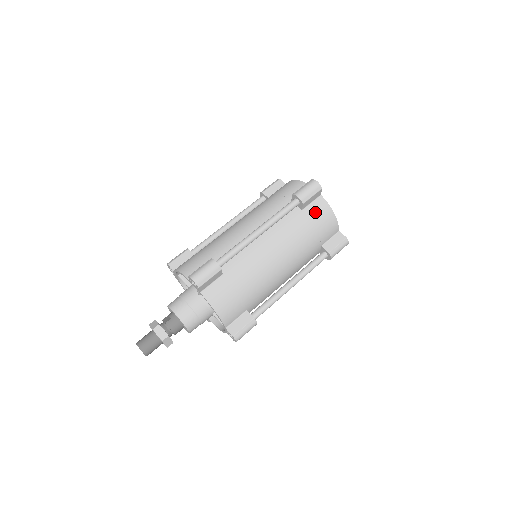
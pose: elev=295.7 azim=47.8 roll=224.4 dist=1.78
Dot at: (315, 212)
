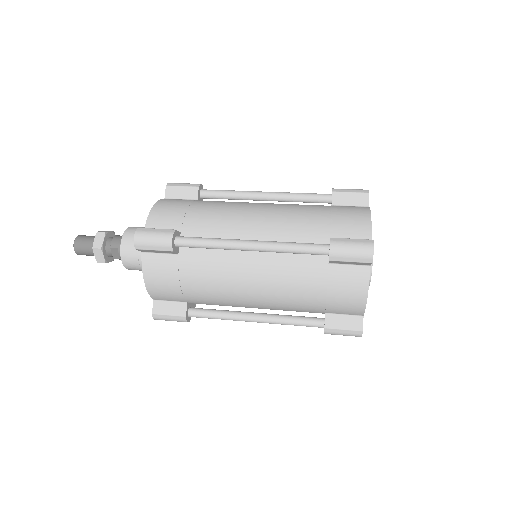
Dot at: (345, 207)
